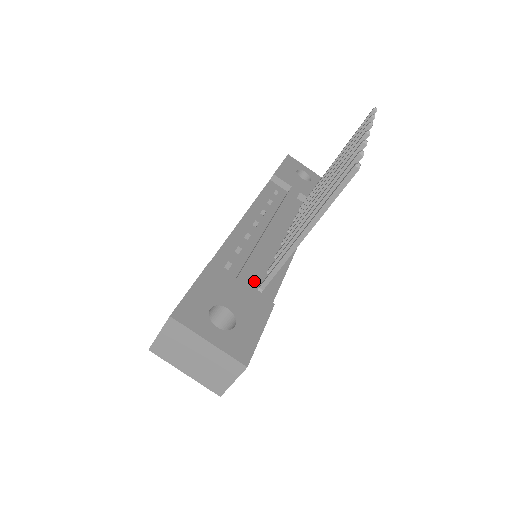
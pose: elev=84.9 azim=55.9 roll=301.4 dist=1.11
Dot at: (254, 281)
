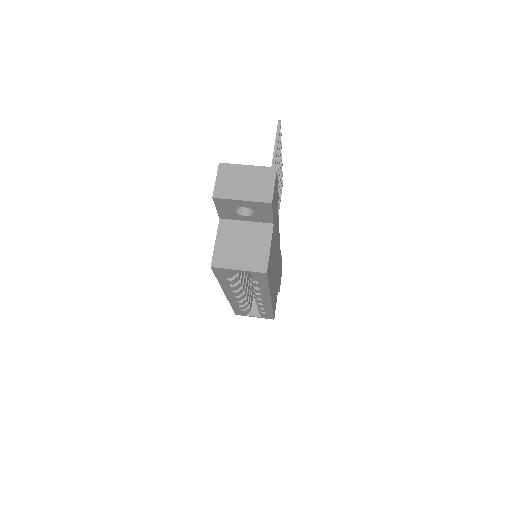
Dot at: occluded
